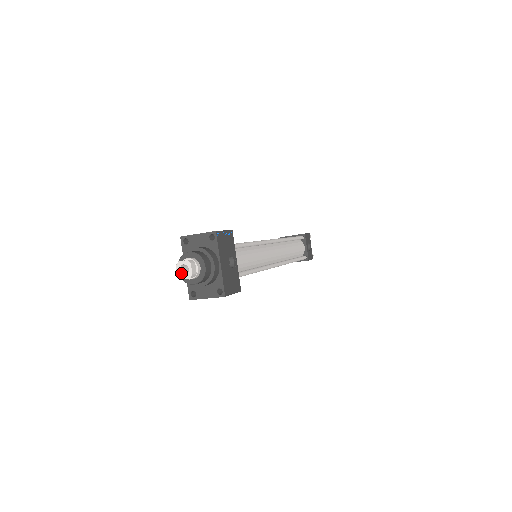
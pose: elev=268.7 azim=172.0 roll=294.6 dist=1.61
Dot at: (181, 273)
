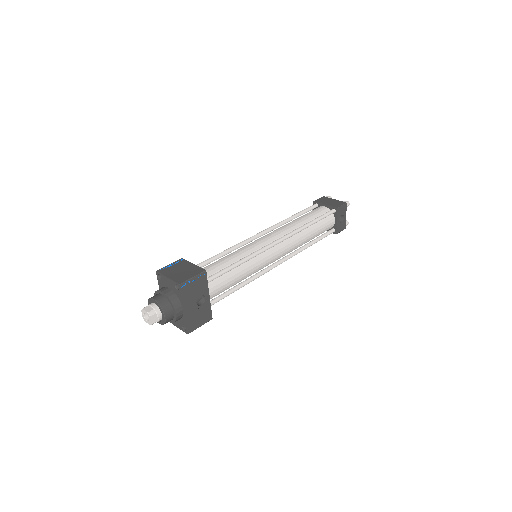
Dot at: (145, 318)
